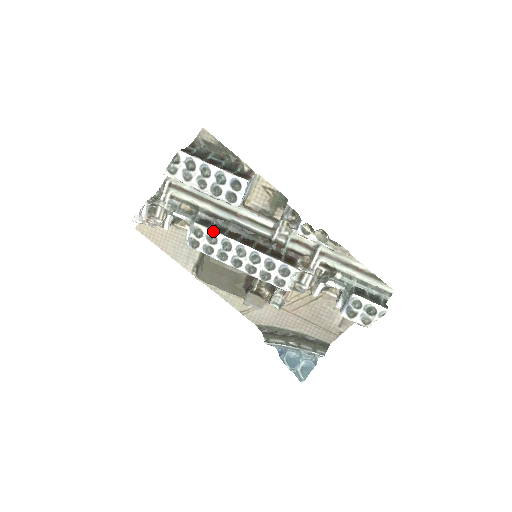
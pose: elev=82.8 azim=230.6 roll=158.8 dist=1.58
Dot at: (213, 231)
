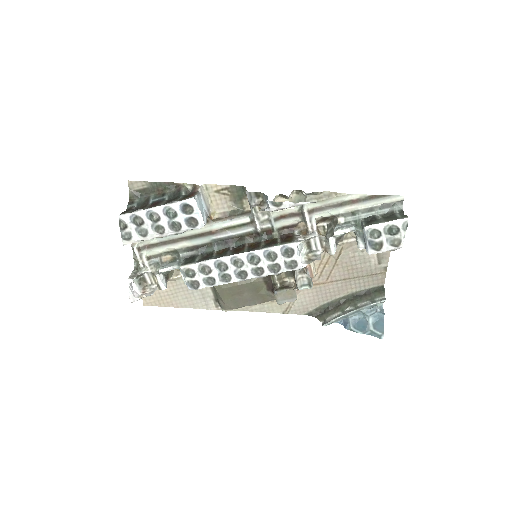
Dot at: (201, 262)
